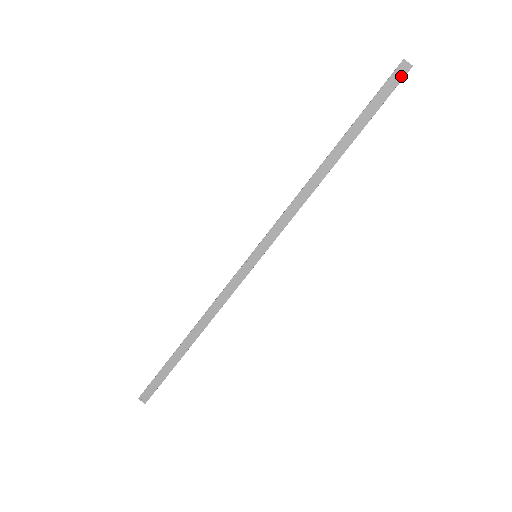
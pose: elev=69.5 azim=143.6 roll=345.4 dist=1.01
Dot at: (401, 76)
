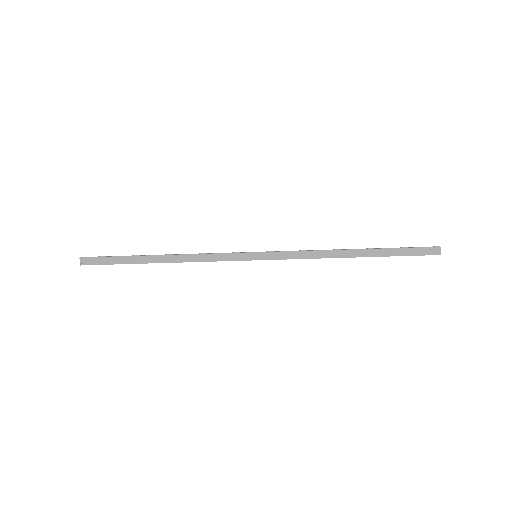
Dot at: (431, 253)
